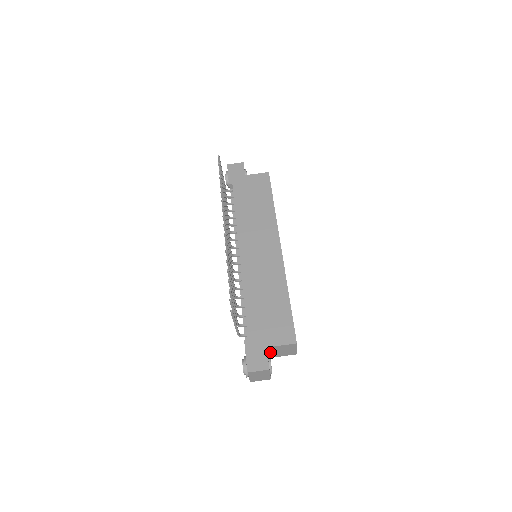
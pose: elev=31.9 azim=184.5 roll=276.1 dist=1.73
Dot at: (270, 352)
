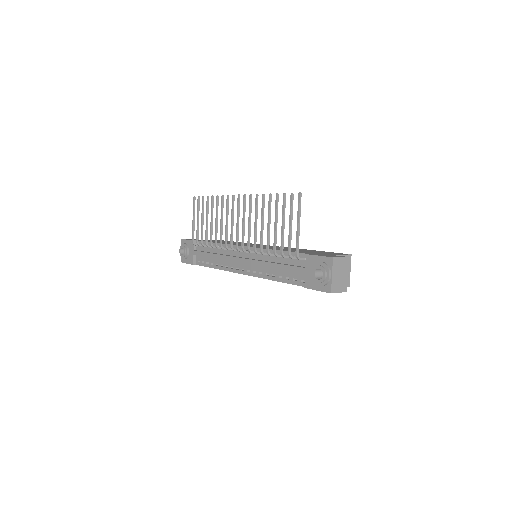
Dot at: occluded
